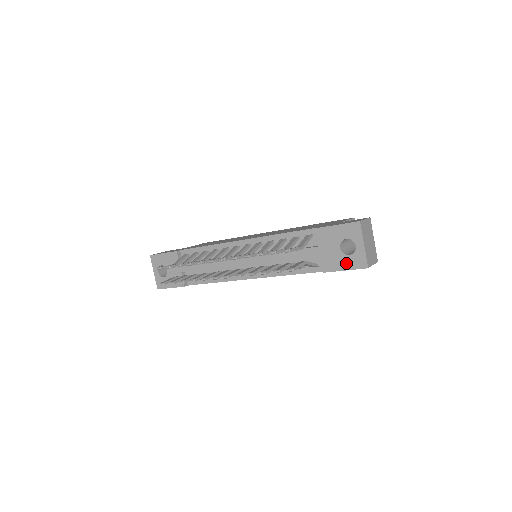
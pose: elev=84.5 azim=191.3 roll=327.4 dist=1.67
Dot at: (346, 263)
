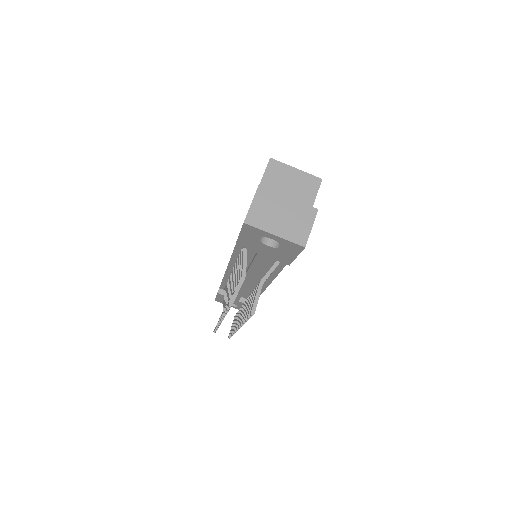
Dot at: (288, 253)
